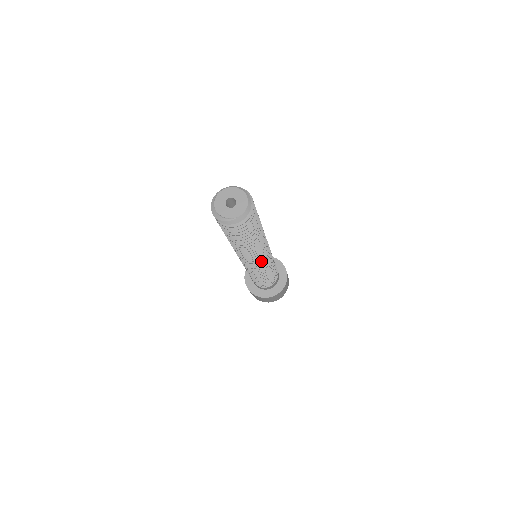
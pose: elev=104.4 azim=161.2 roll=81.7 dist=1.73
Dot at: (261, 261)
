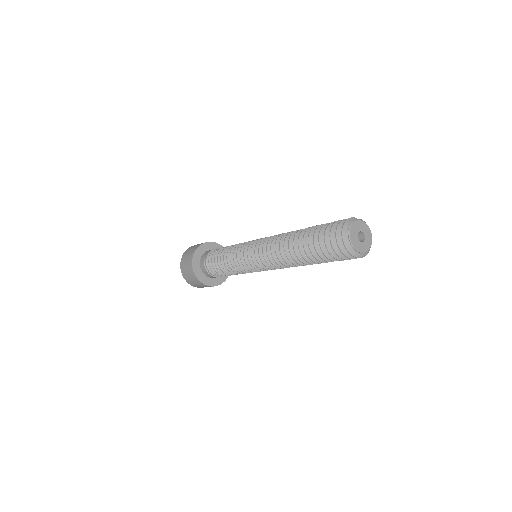
Dot at: occluded
